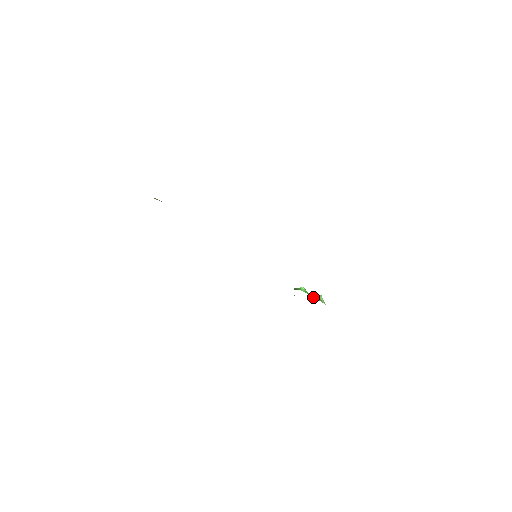
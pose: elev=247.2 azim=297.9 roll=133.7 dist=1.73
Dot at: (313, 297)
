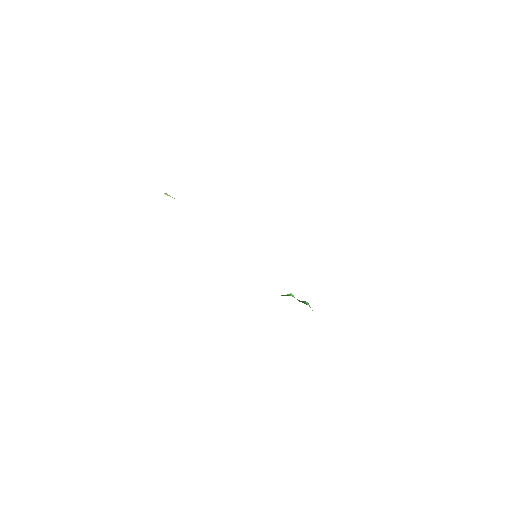
Dot at: (302, 302)
